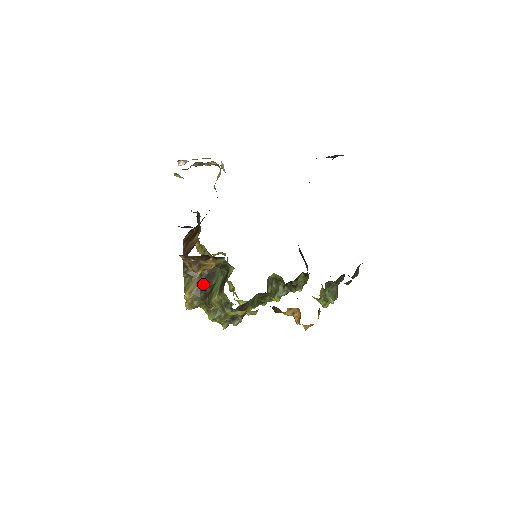
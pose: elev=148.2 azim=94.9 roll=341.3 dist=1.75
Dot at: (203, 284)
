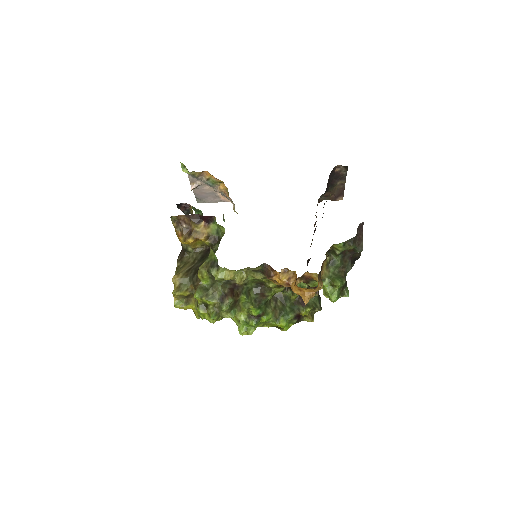
Dot at: (194, 266)
